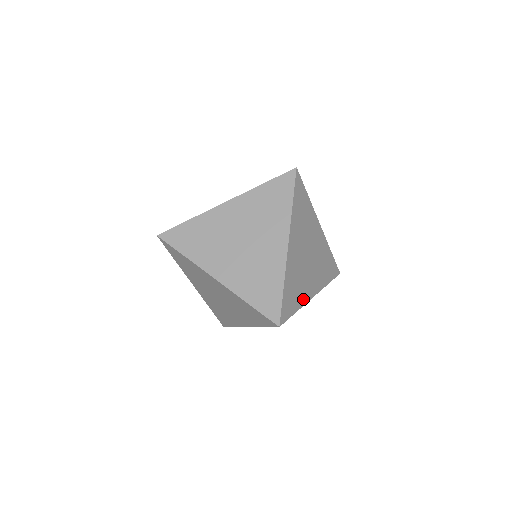
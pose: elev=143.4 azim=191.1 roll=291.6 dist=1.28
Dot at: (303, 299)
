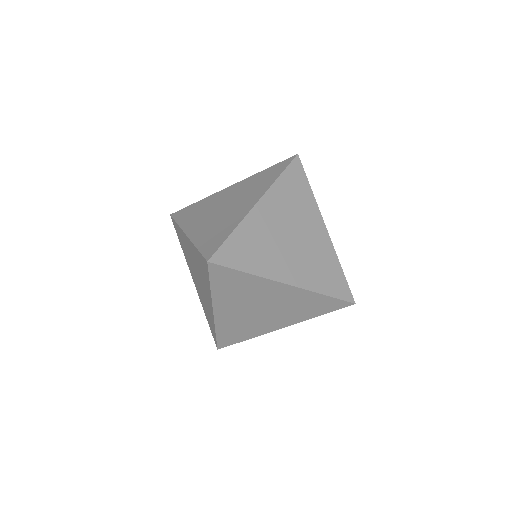
Dot at: (265, 271)
